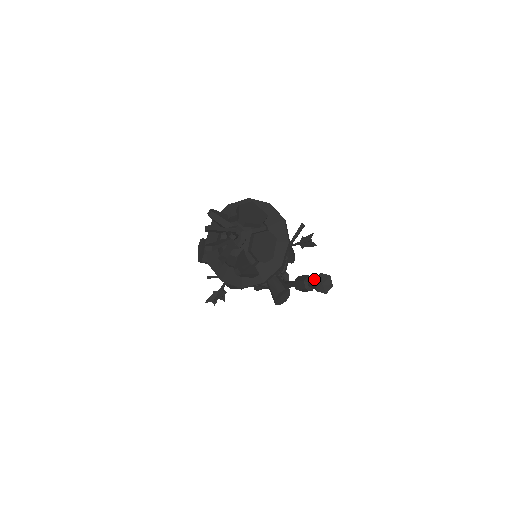
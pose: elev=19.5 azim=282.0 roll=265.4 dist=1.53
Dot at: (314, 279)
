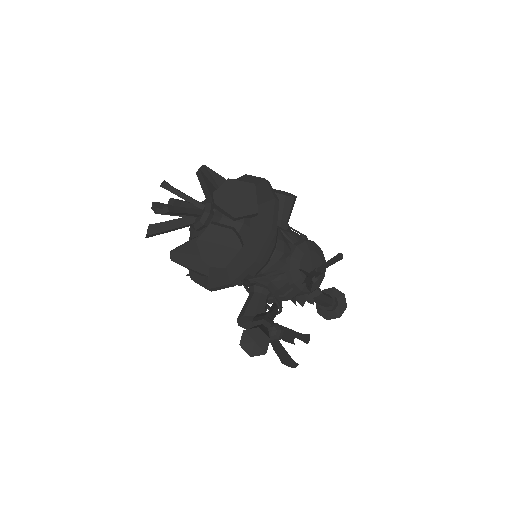
Dot at: (250, 328)
